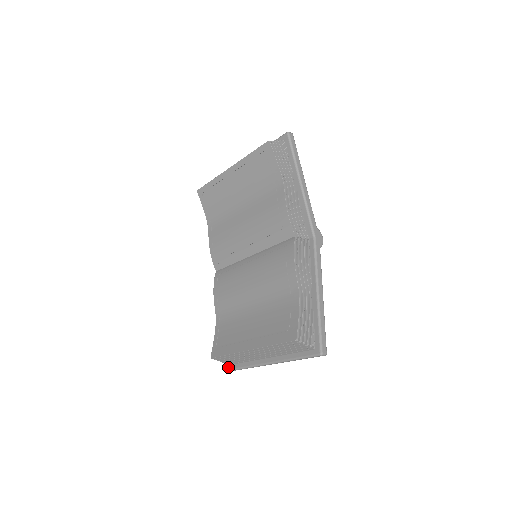
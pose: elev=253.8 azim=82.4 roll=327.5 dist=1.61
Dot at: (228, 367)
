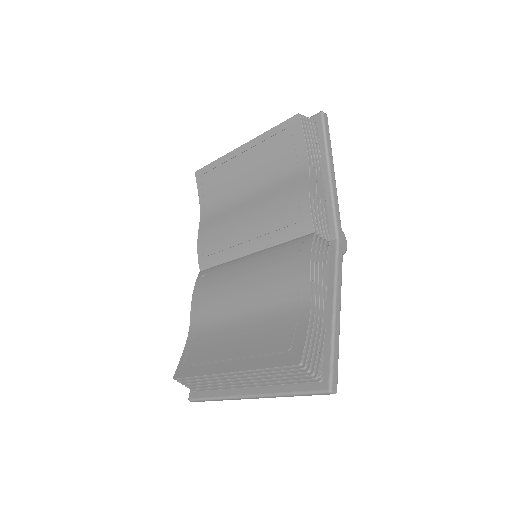
Dot at: (193, 395)
